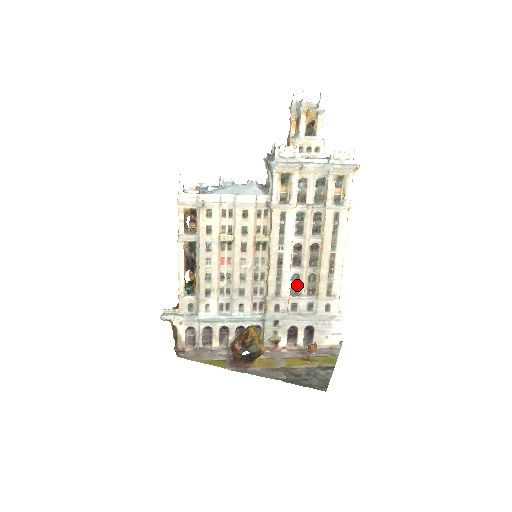
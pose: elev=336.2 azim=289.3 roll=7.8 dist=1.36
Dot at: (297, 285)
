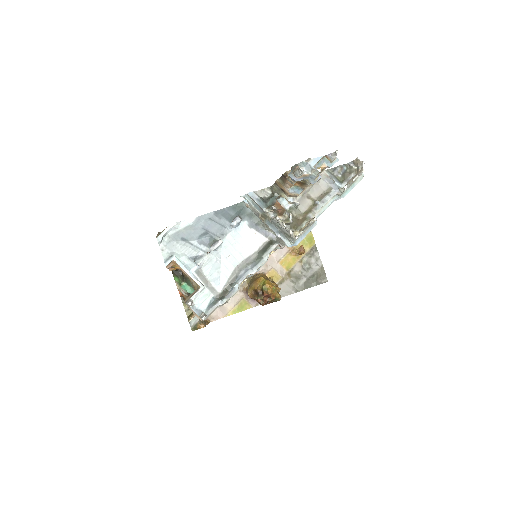
Dot at: occluded
